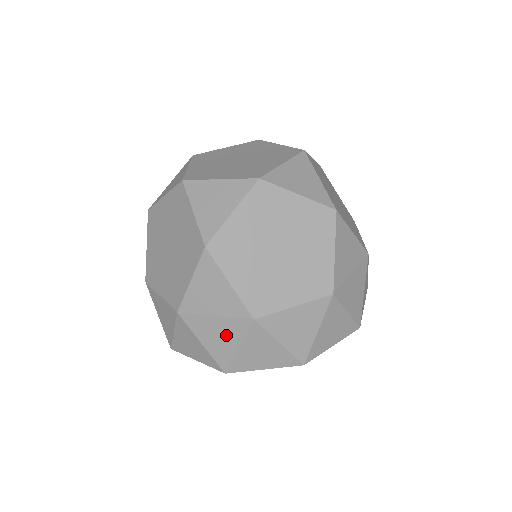
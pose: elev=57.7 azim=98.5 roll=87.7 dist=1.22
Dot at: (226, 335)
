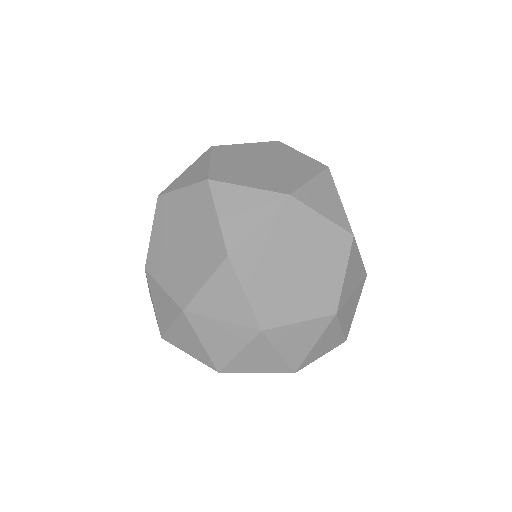
Dot at: (229, 339)
